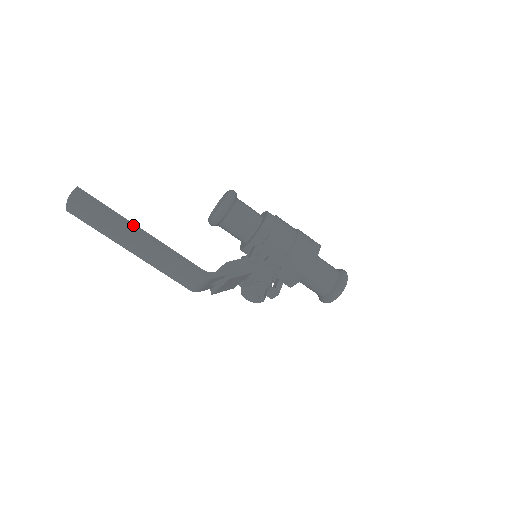
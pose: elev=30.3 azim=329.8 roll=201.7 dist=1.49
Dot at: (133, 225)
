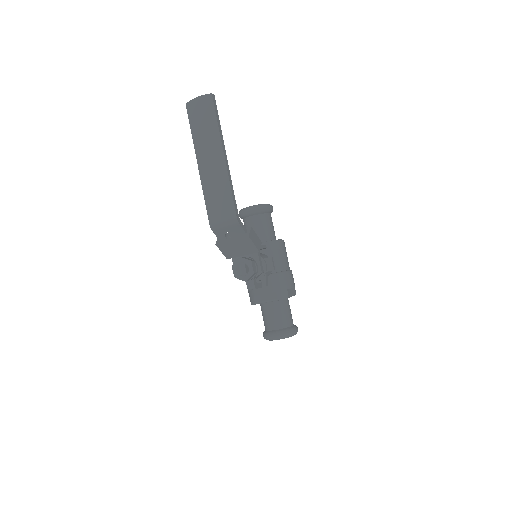
Dot at: (224, 145)
